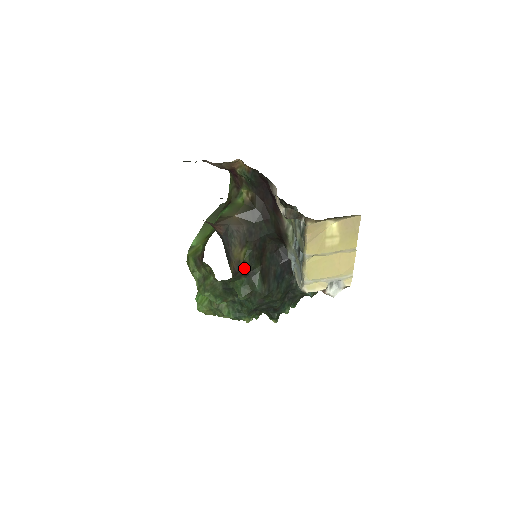
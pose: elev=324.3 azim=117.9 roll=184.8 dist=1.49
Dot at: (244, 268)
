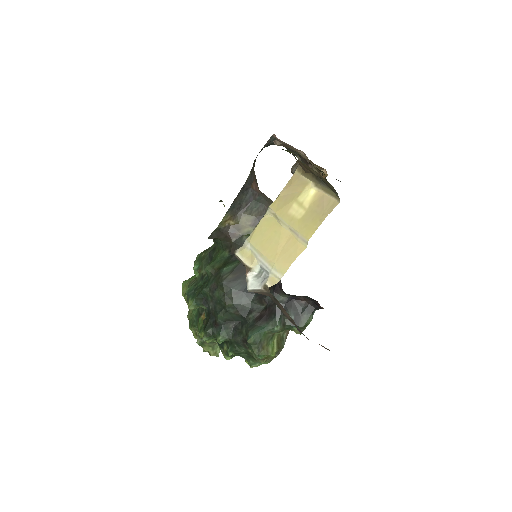
Dot at: (236, 242)
